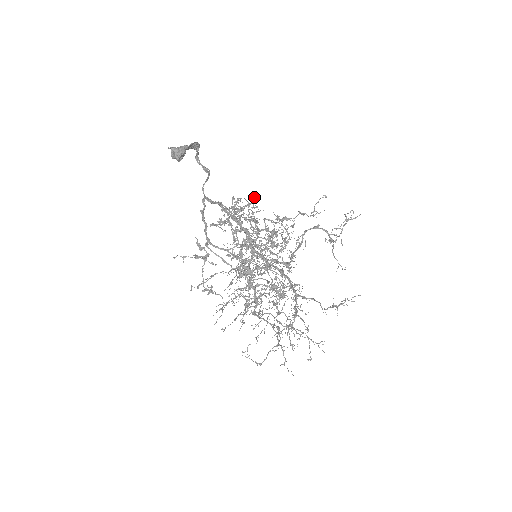
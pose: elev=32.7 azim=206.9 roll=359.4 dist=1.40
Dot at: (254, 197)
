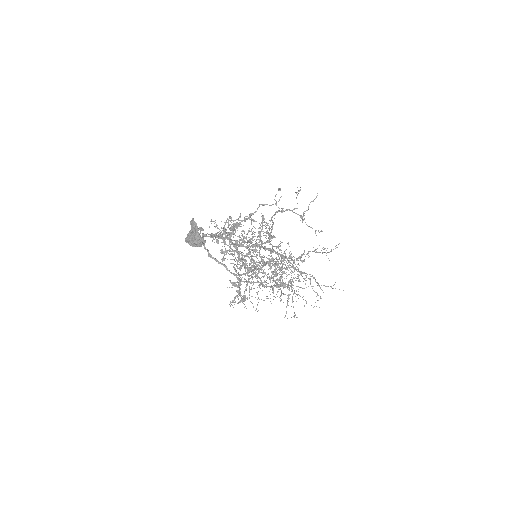
Dot at: (230, 218)
